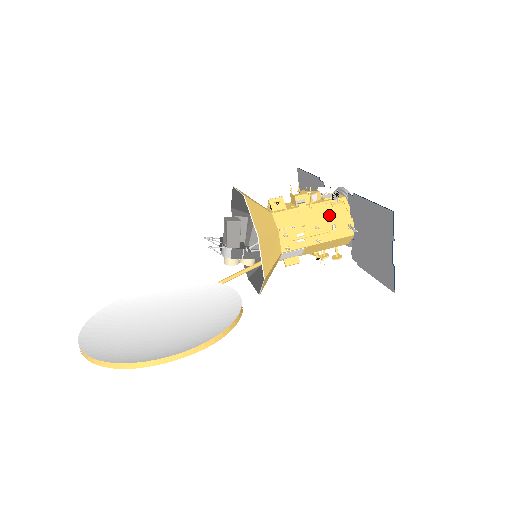
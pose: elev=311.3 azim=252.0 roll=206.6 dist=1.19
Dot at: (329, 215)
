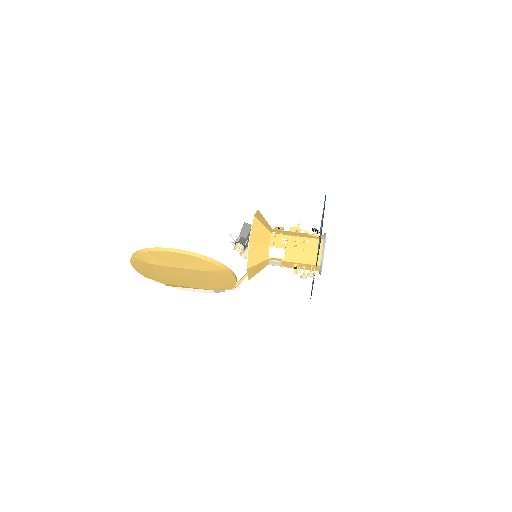
Dot at: (307, 236)
